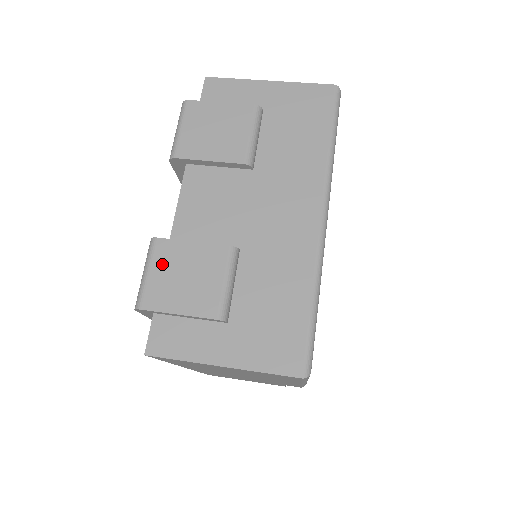
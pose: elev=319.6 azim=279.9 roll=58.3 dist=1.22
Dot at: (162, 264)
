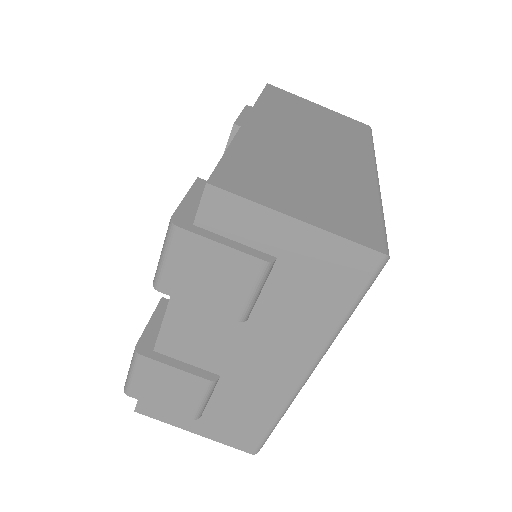
Dot at: (146, 375)
